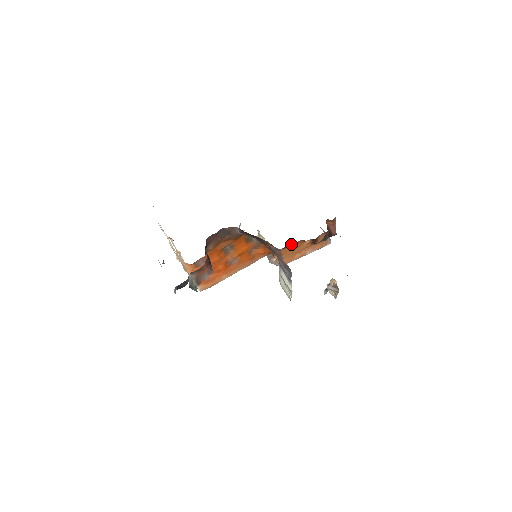
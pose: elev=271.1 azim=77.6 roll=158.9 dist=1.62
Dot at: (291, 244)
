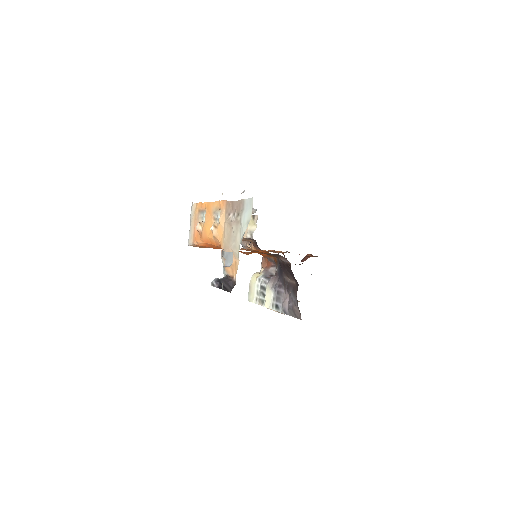
Dot at: (275, 252)
